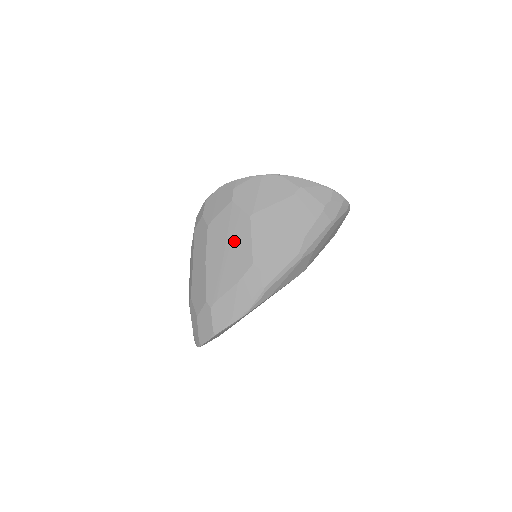
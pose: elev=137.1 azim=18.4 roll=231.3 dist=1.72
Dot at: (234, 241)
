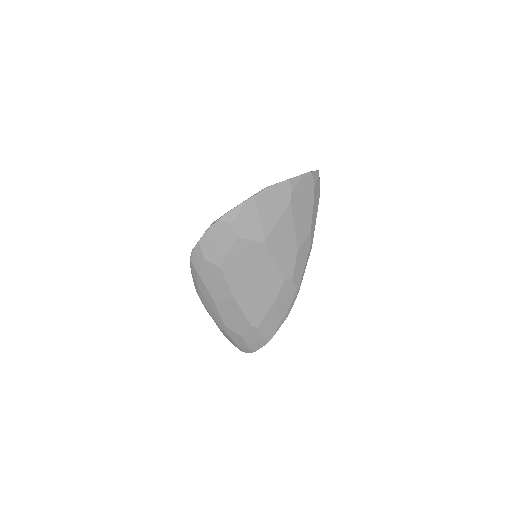
Dot at: (257, 270)
